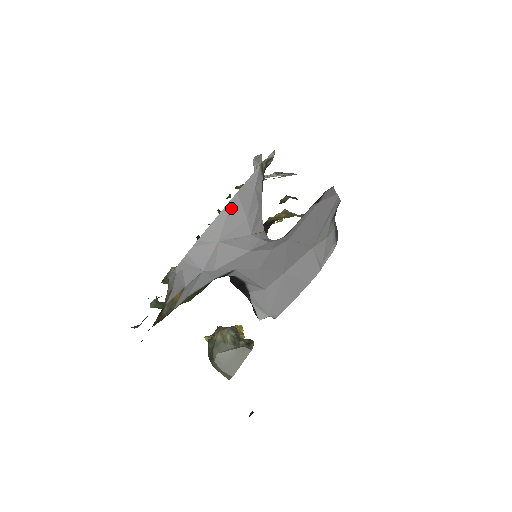
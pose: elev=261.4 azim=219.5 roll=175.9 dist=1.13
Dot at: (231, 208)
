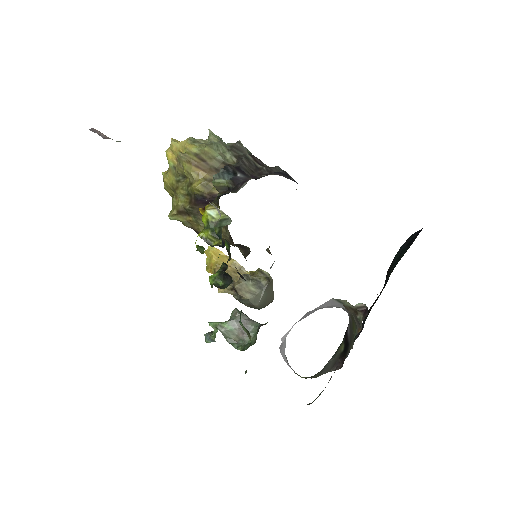
Dot at: occluded
